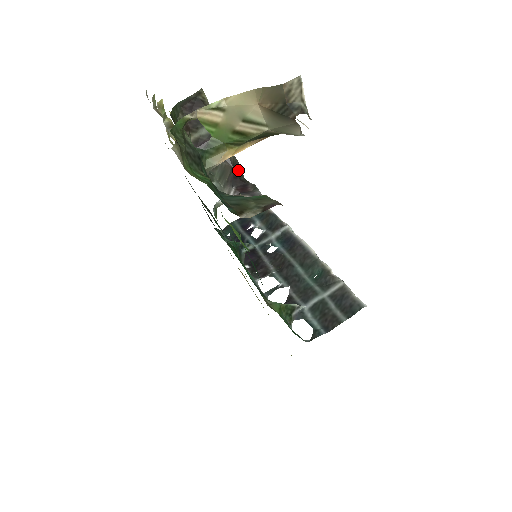
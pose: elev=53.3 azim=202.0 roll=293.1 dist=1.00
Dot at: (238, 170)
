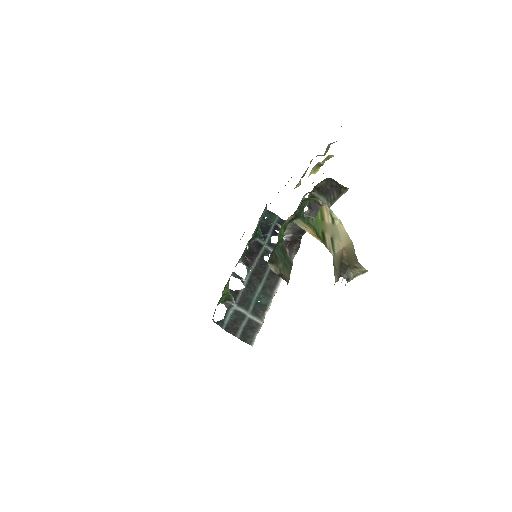
Dot at: occluded
